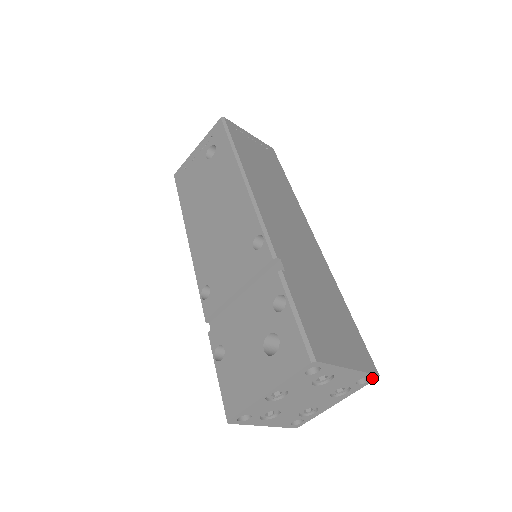
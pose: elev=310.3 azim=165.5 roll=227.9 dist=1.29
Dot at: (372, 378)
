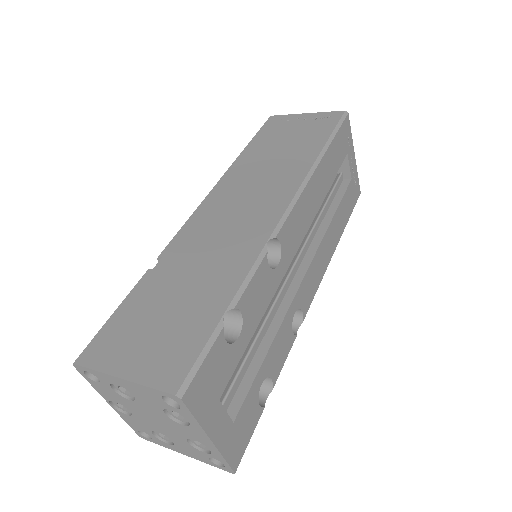
Dot at: (176, 399)
